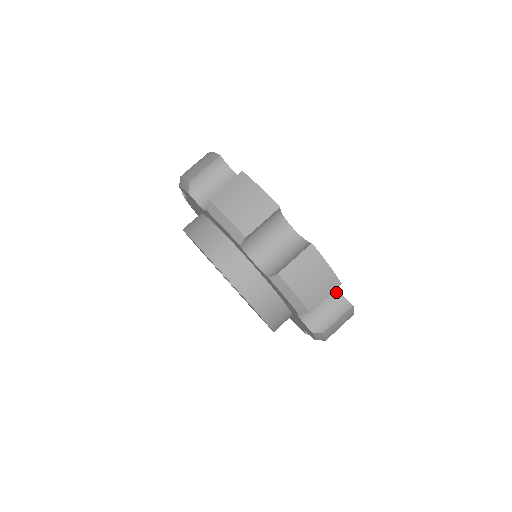
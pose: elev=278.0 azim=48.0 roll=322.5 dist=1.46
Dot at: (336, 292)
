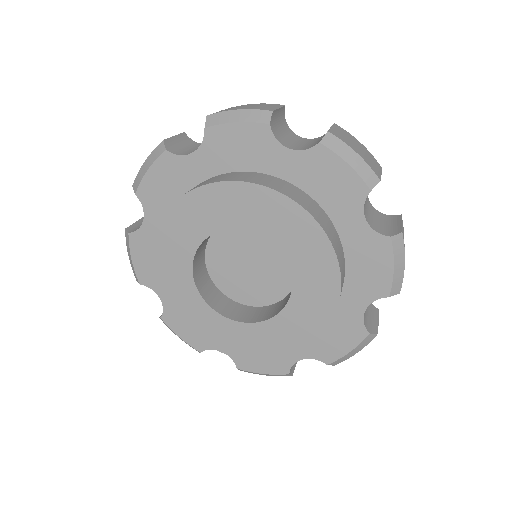
Dot at: (312, 140)
